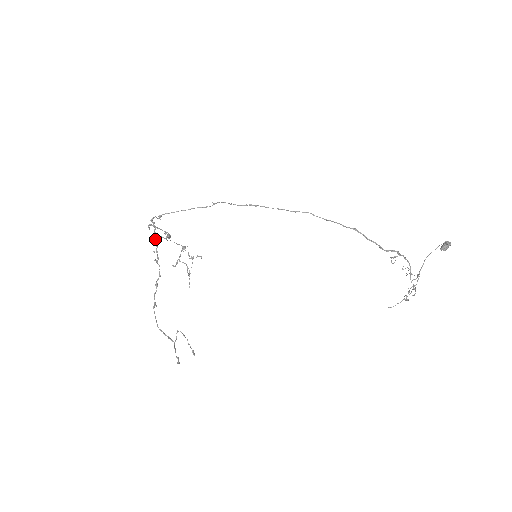
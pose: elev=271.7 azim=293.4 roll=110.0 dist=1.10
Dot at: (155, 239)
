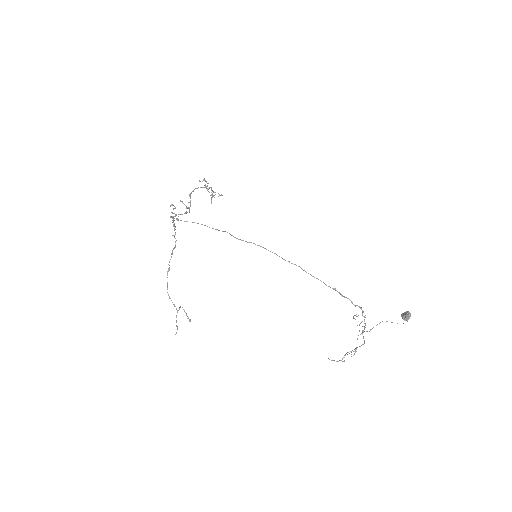
Dot at: (174, 223)
